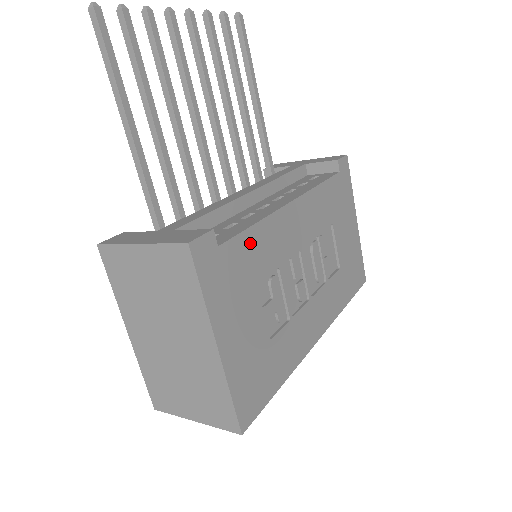
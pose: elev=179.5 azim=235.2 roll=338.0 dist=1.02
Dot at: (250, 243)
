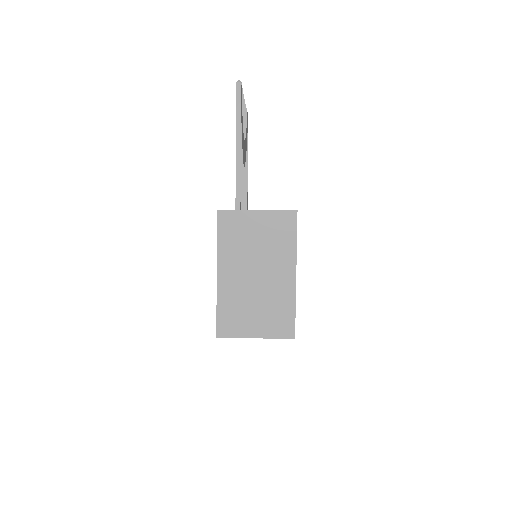
Dot at: occluded
